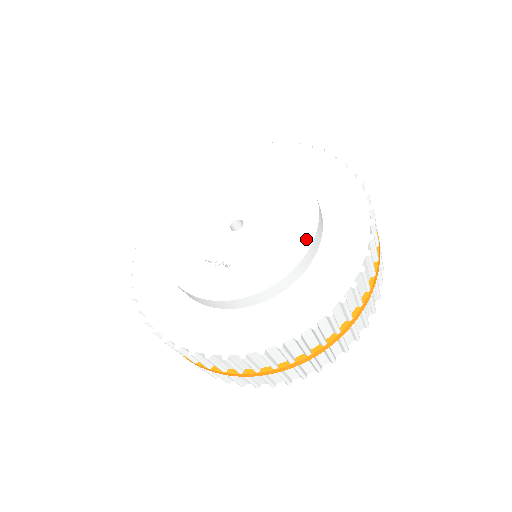
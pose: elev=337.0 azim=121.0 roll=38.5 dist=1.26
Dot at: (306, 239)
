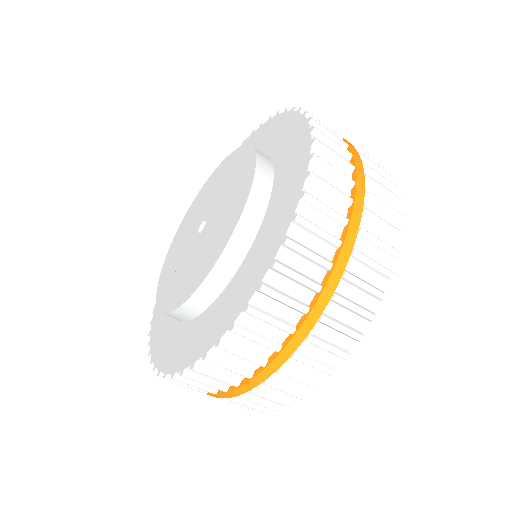
Dot at: (216, 256)
